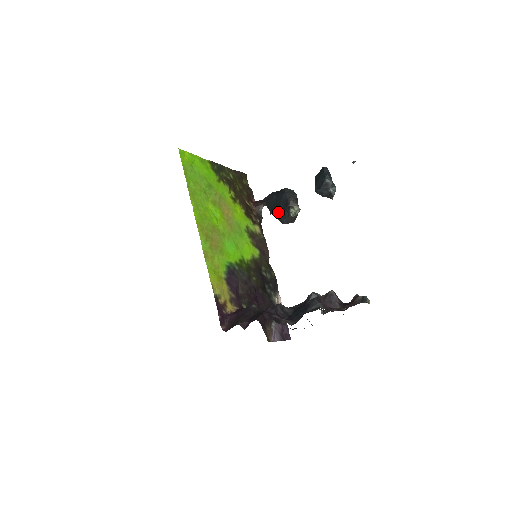
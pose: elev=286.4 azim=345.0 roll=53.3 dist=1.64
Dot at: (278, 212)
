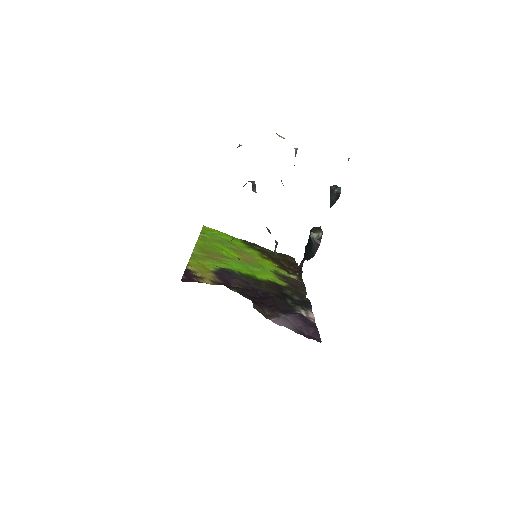
Dot at: (309, 252)
